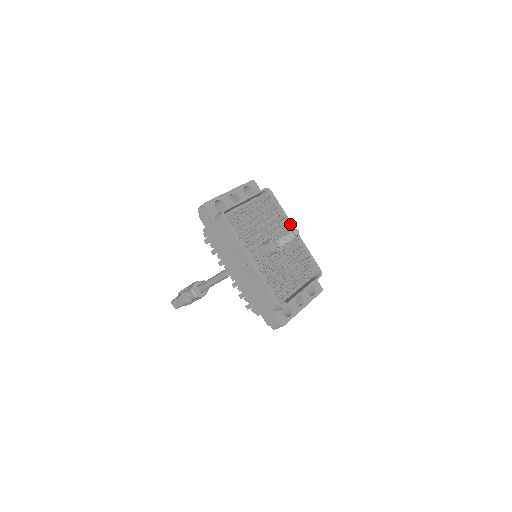
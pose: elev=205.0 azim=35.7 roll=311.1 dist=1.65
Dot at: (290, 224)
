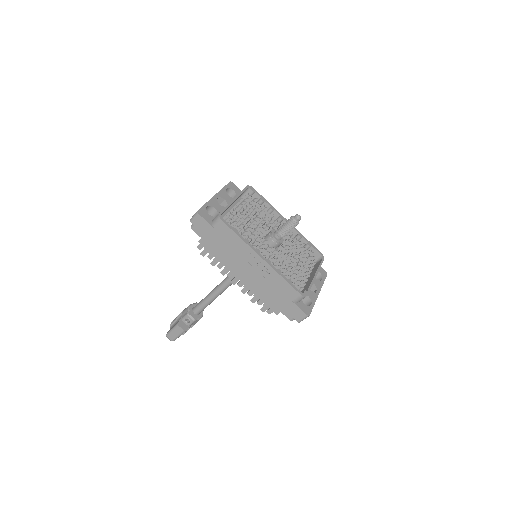
Dot at: (280, 216)
